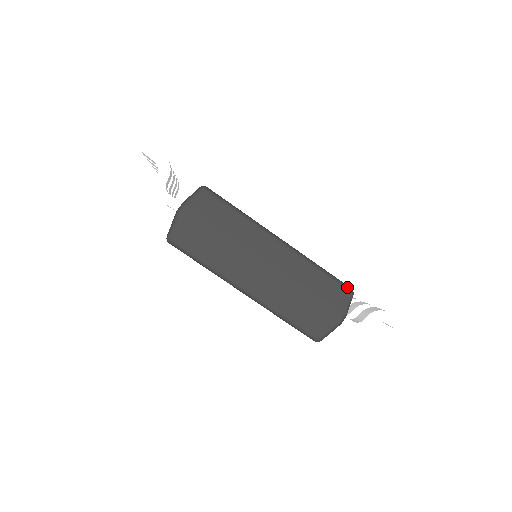
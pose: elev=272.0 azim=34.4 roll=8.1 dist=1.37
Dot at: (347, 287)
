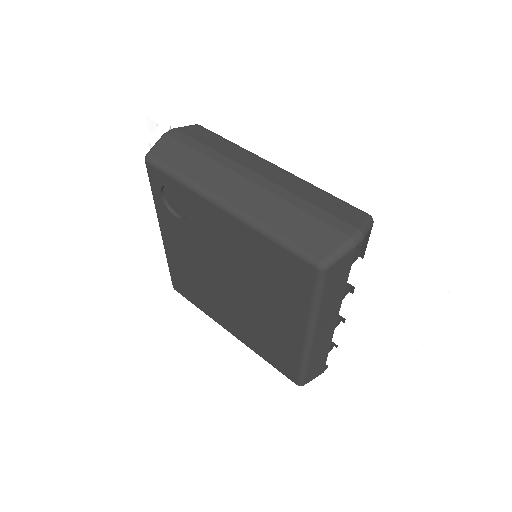
Dot at: (363, 211)
